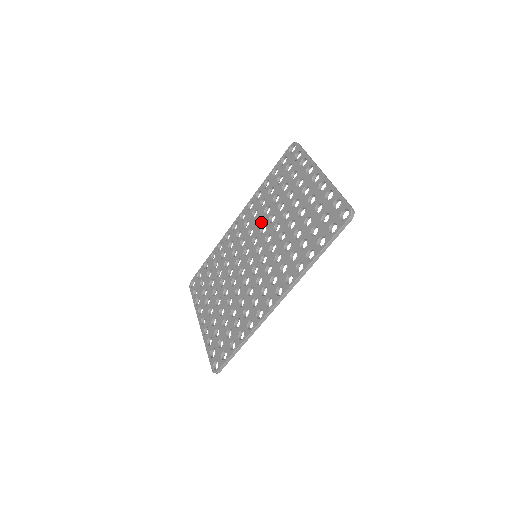
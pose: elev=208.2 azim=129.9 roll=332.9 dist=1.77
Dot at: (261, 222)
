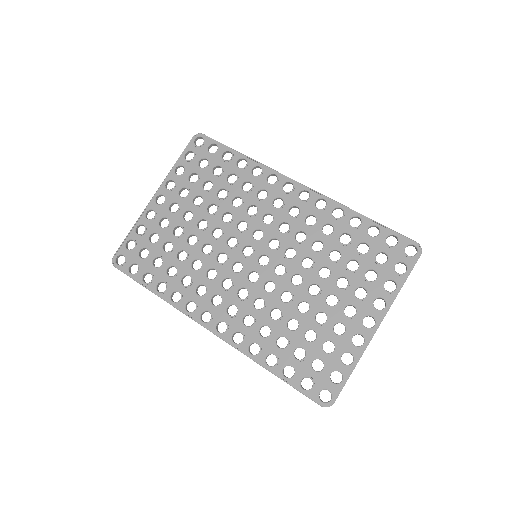
Dot at: (300, 243)
